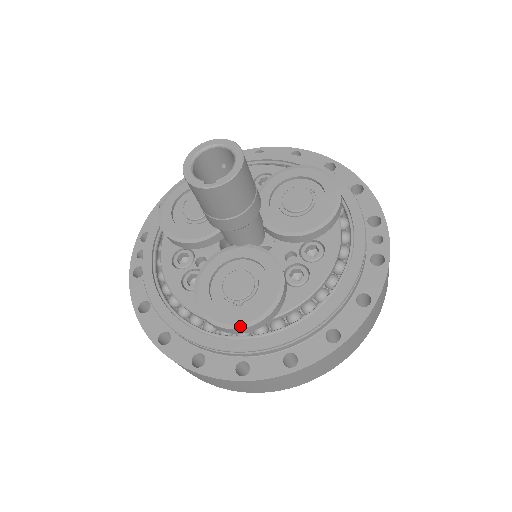
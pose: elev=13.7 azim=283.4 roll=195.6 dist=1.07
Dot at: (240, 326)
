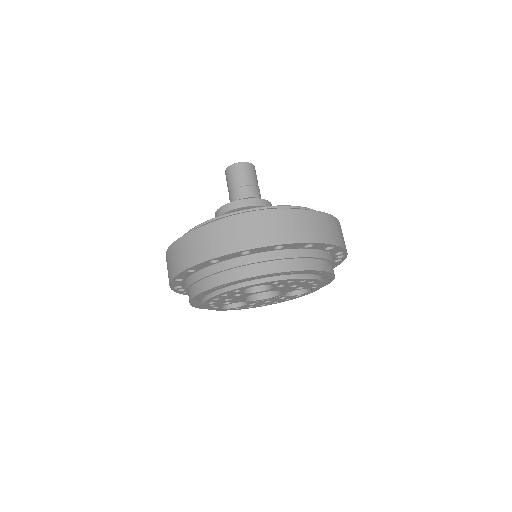
Dot at: (242, 200)
